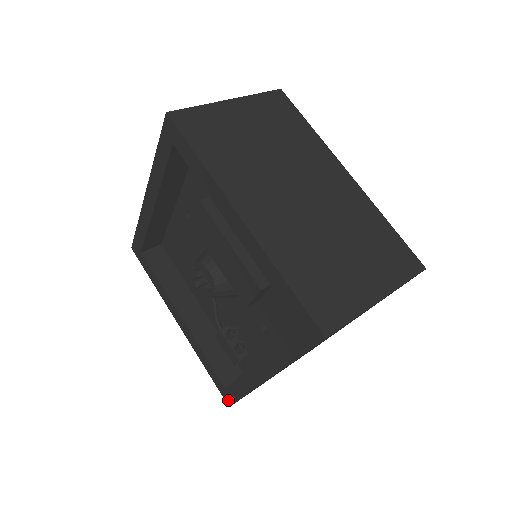
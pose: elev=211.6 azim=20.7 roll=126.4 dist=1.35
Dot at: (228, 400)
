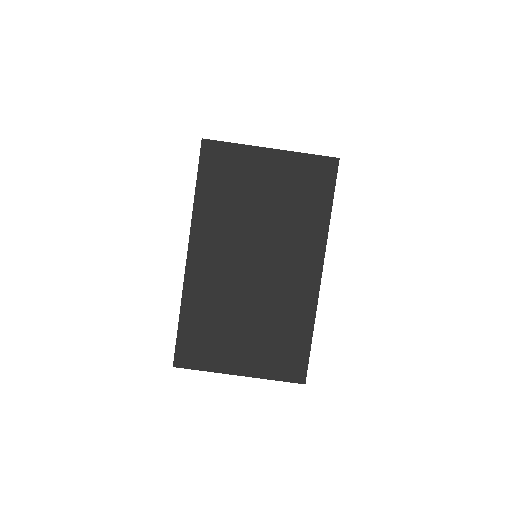
Dot at: occluded
